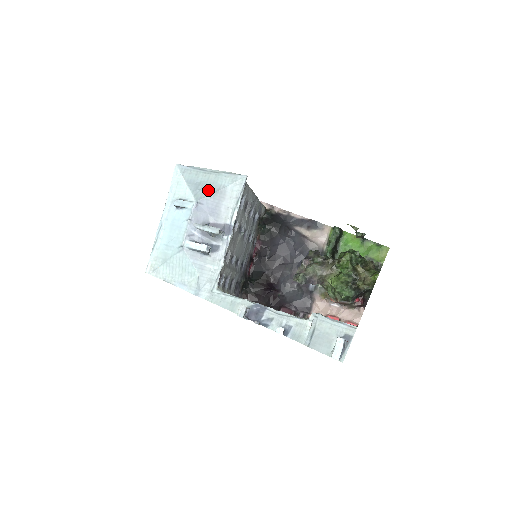
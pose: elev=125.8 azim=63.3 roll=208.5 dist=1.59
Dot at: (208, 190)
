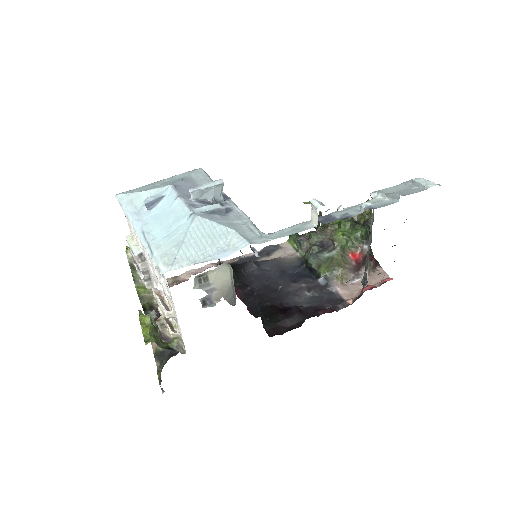
Dot at: (174, 181)
